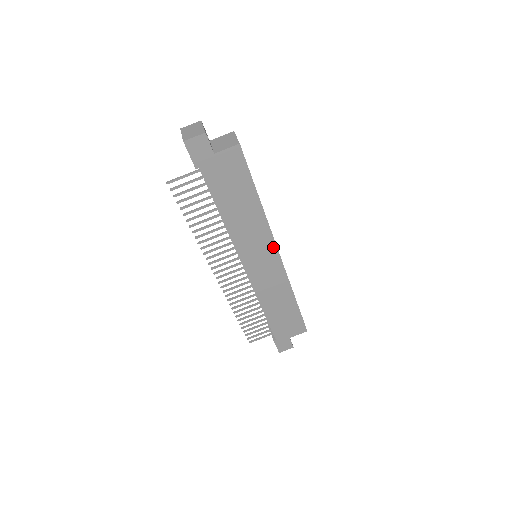
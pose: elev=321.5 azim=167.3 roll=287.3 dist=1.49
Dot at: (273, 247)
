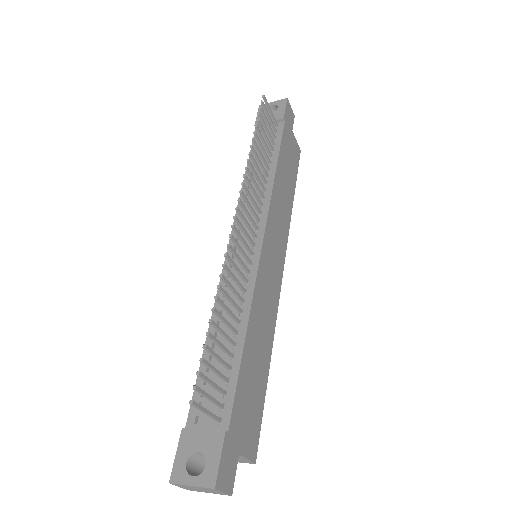
Dot at: (283, 255)
